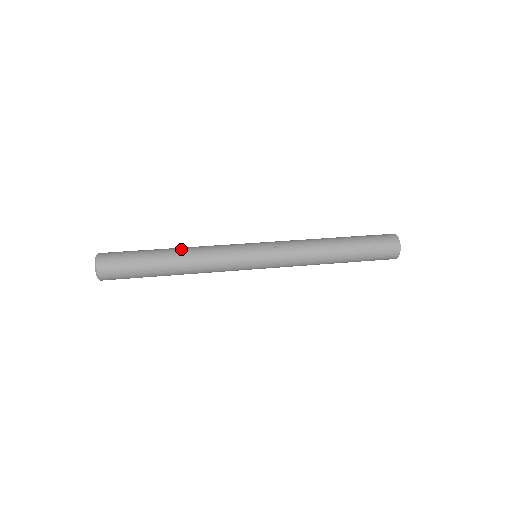
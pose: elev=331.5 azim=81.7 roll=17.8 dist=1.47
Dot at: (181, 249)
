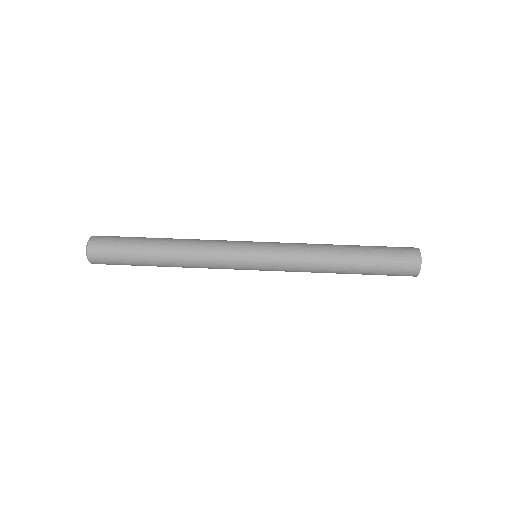
Dot at: (174, 256)
